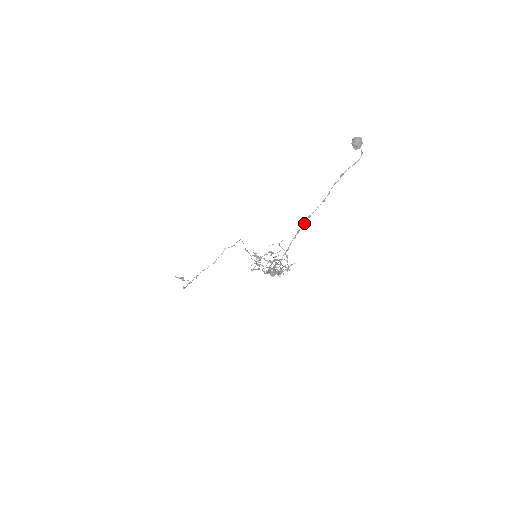
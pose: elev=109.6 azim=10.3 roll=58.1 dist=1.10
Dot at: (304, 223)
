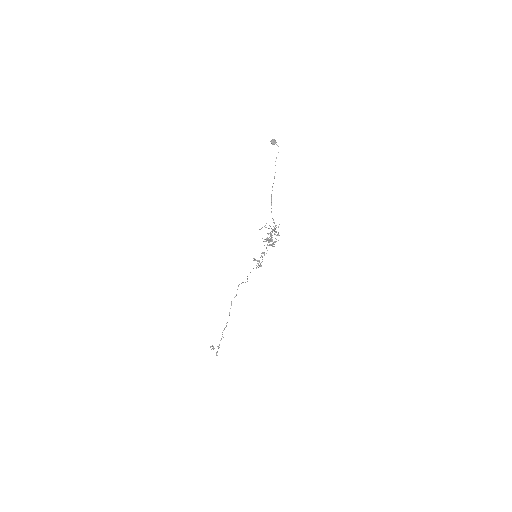
Dot at: occluded
